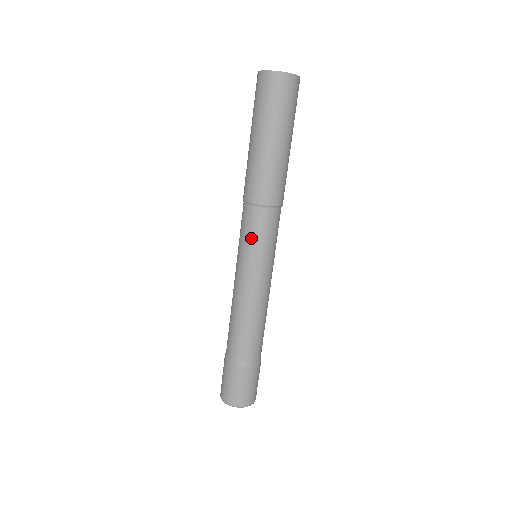
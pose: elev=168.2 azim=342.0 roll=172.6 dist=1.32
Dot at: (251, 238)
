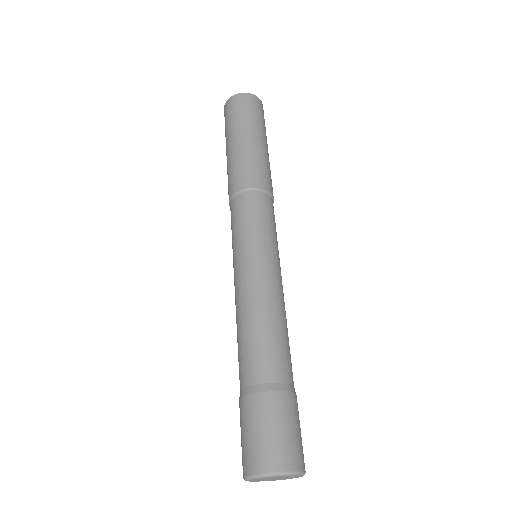
Dot at: (260, 221)
